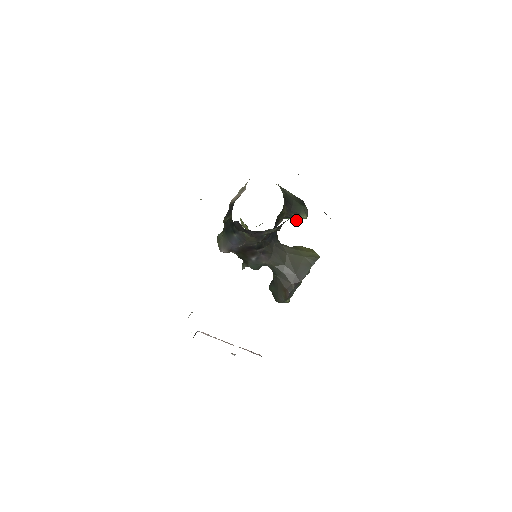
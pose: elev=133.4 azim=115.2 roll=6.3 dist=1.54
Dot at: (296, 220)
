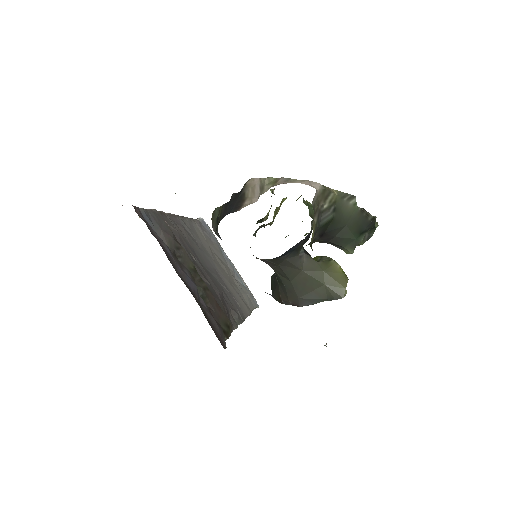
Dot at: occluded
